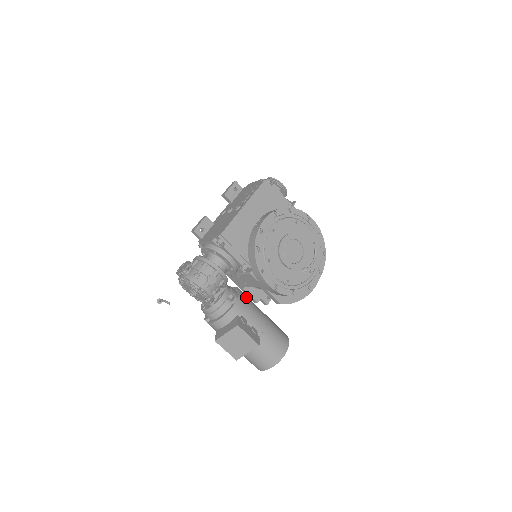
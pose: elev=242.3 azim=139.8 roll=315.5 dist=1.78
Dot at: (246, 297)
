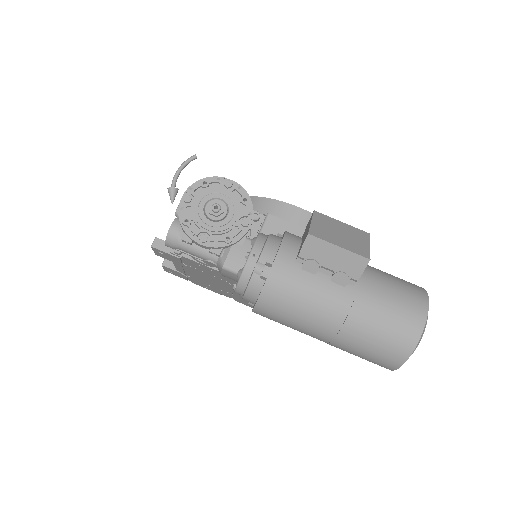
Dot at: occluded
